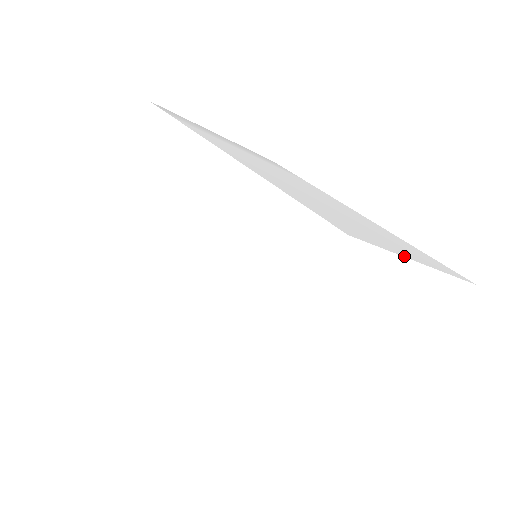
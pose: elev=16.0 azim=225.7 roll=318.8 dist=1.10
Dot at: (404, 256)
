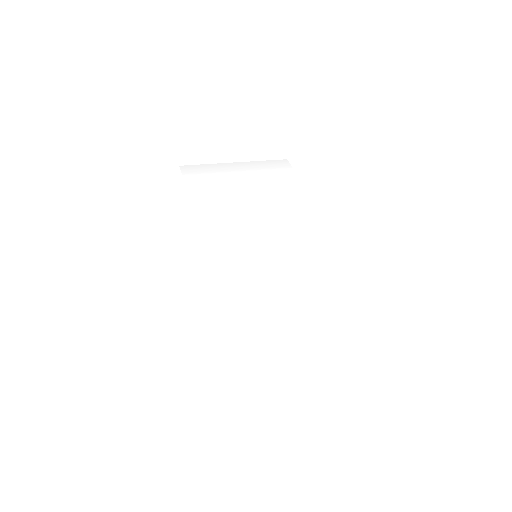
Dot at: (274, 287)
